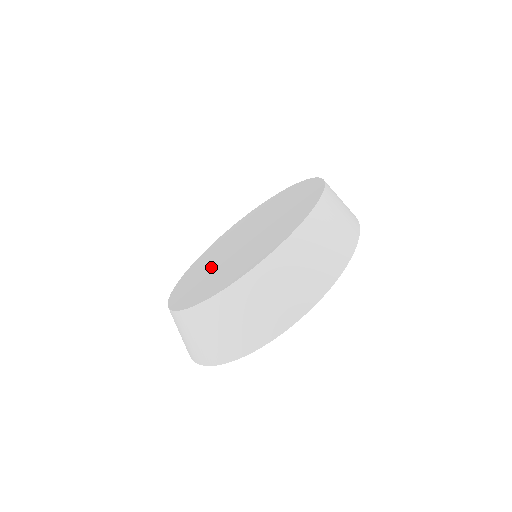
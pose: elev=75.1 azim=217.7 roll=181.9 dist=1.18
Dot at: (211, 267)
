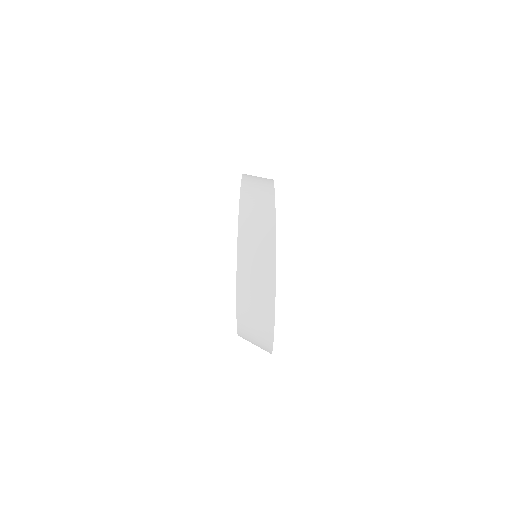
Dot at: occluded
